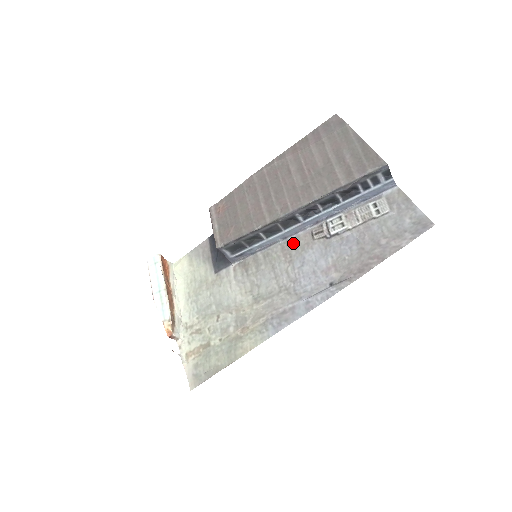
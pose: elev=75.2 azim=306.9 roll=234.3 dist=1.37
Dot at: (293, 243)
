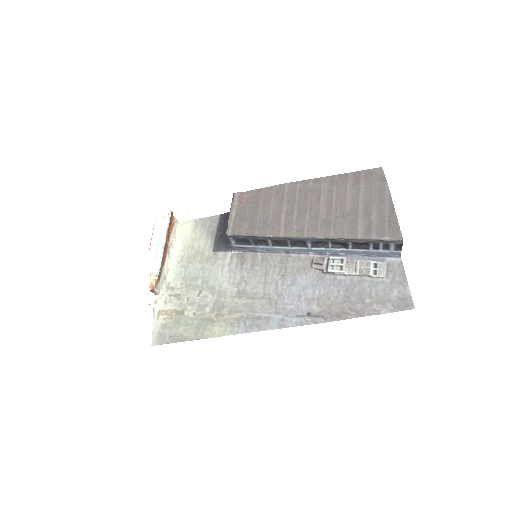
Dot at: (292, 261)
